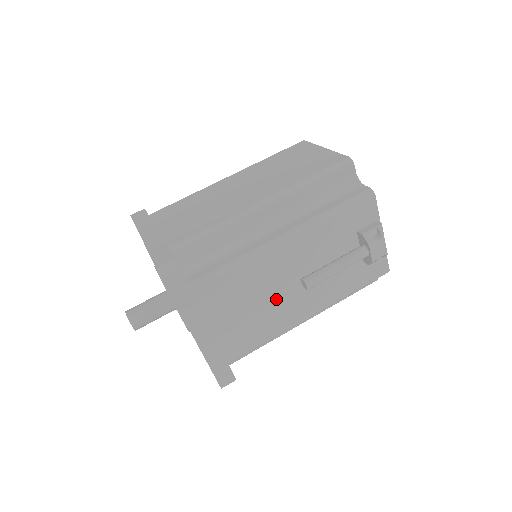
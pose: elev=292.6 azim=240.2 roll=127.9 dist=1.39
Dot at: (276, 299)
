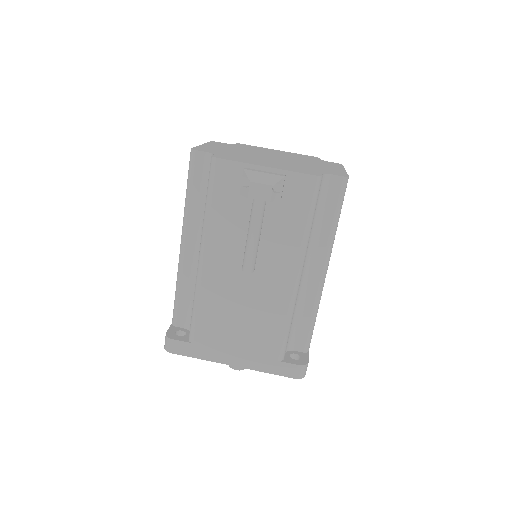
Dot at: (251, 295)
